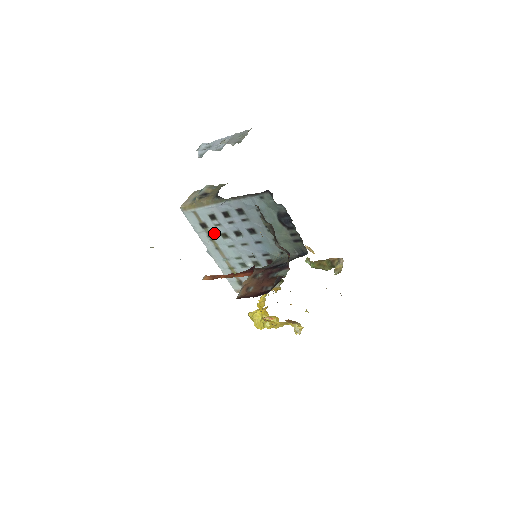
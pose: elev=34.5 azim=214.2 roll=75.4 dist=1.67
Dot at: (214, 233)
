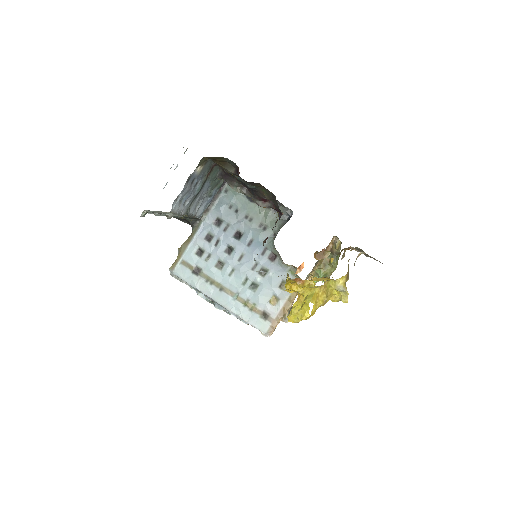
Dot at: (209, 271)
